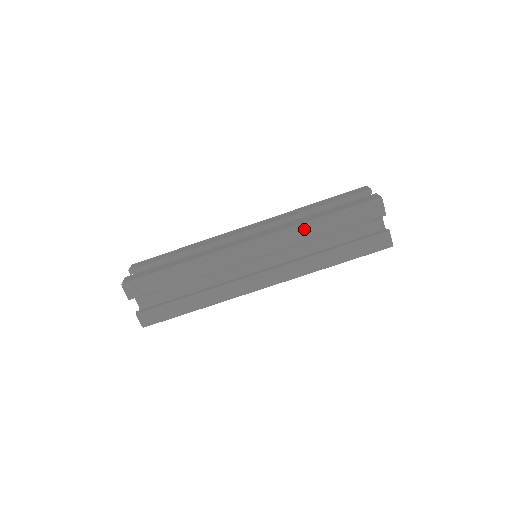
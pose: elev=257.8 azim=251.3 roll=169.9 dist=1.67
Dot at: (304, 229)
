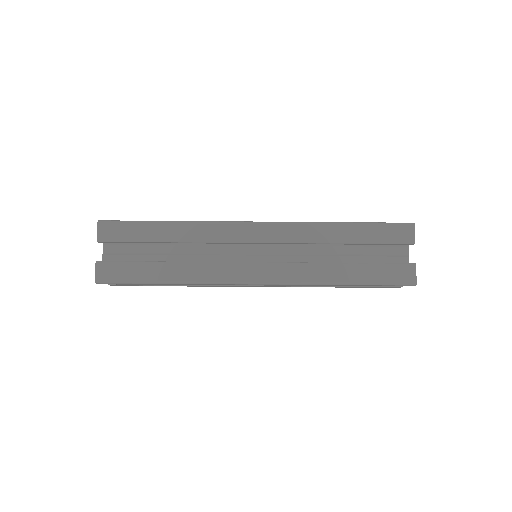
Dot at: (321, 285)
